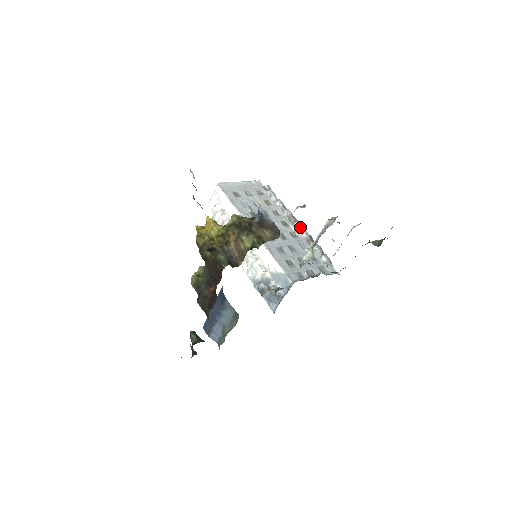
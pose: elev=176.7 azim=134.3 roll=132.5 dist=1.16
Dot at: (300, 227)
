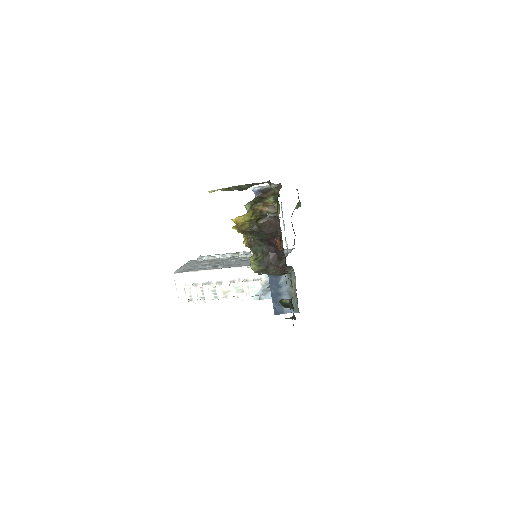
Dot at: (245, 253)
